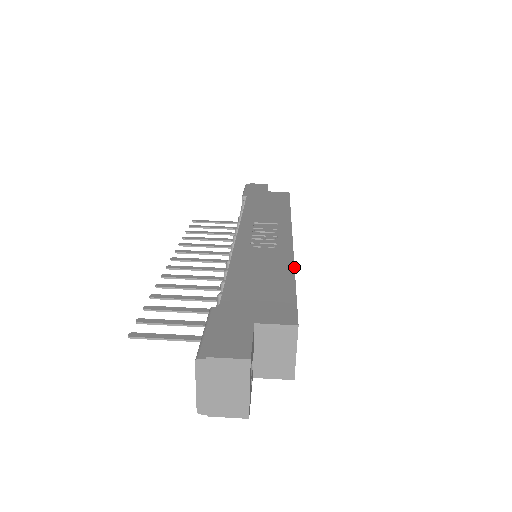
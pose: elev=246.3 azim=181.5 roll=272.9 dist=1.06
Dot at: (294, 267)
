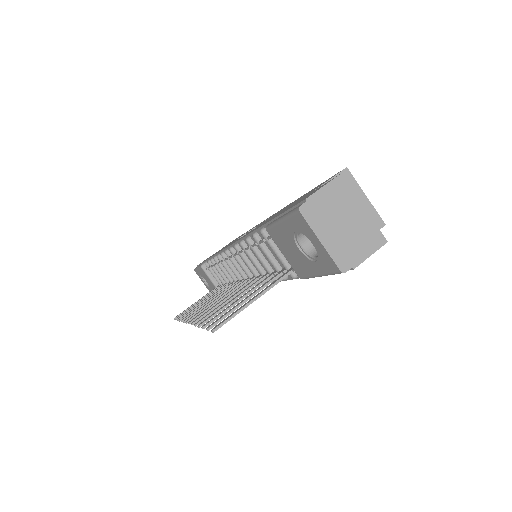
Dot at: occluded
